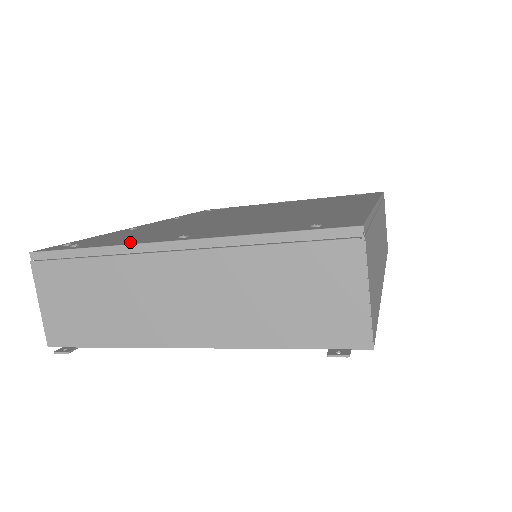
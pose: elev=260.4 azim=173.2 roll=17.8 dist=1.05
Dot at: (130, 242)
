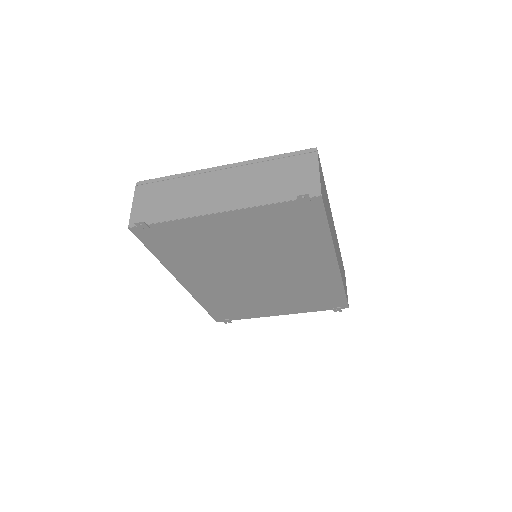
Dot at: occluded
